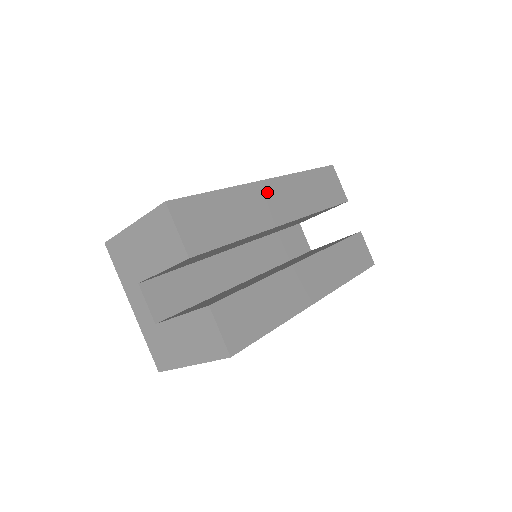
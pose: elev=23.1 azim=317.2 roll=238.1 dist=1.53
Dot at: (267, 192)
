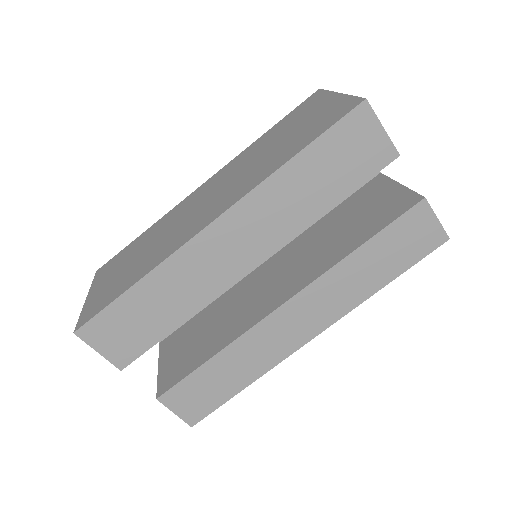
Dot at: (214, 242)
